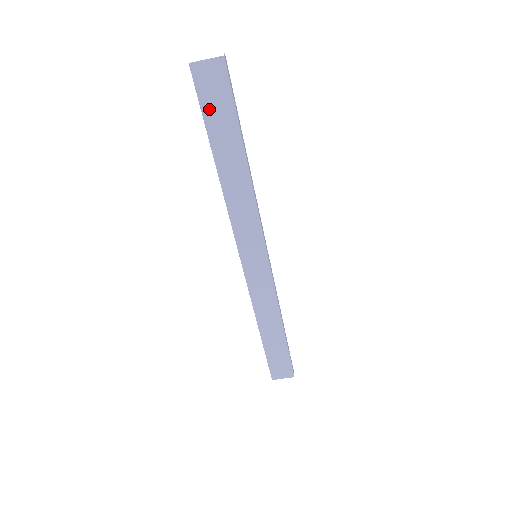
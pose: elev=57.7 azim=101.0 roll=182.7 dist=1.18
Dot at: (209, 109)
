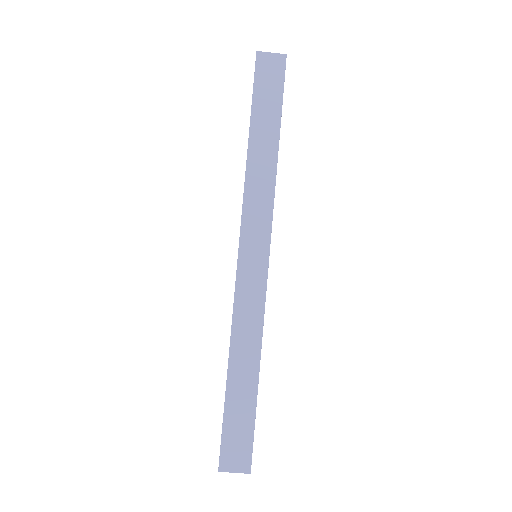
Dot at: (260, 91)
